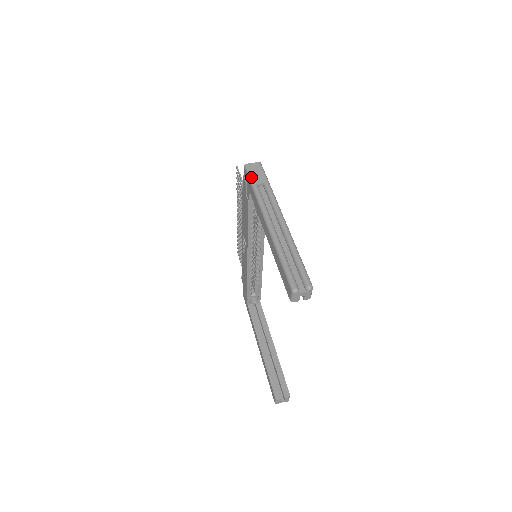
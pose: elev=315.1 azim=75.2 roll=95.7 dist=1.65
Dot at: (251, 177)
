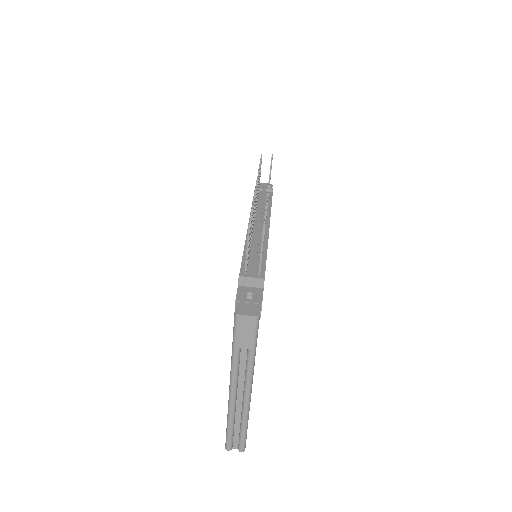
Dot at: (235, 337)
